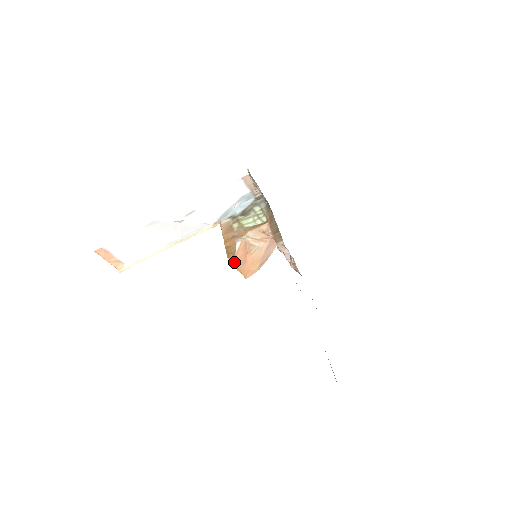
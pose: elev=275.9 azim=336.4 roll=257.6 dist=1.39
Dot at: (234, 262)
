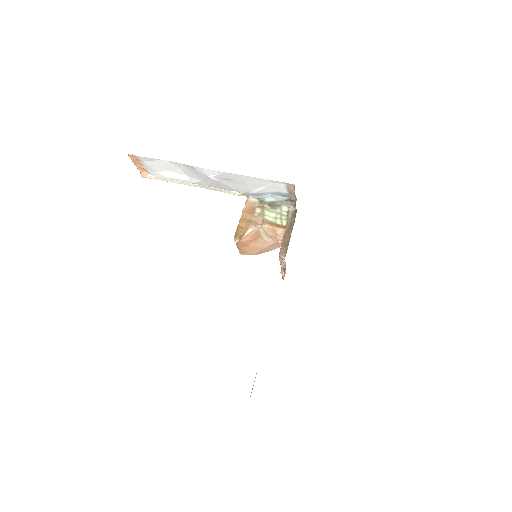
Dot at: (237, 242)
